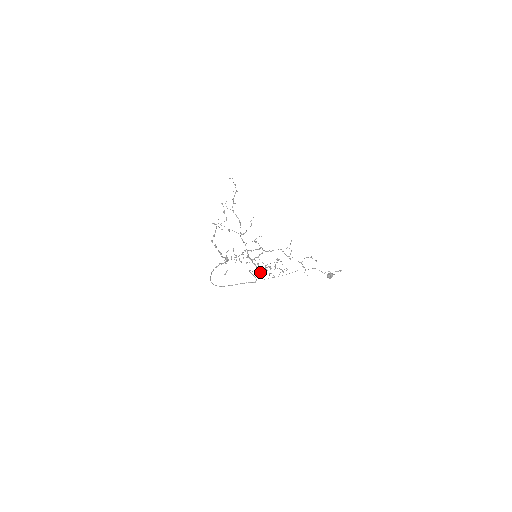
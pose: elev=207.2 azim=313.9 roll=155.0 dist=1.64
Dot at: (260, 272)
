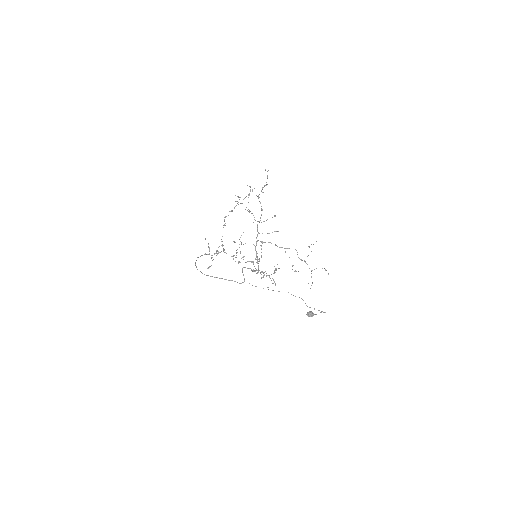
Dot at: (258, 269)
